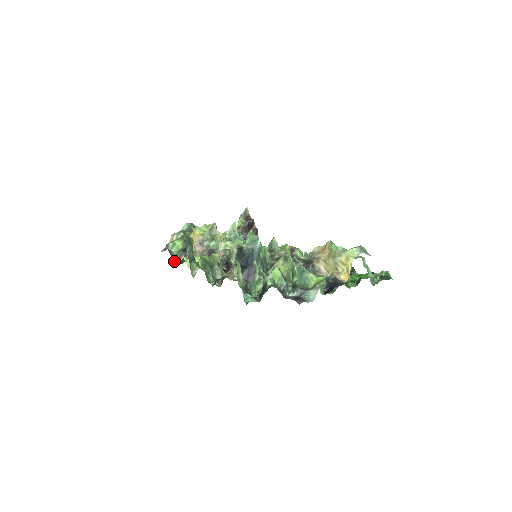
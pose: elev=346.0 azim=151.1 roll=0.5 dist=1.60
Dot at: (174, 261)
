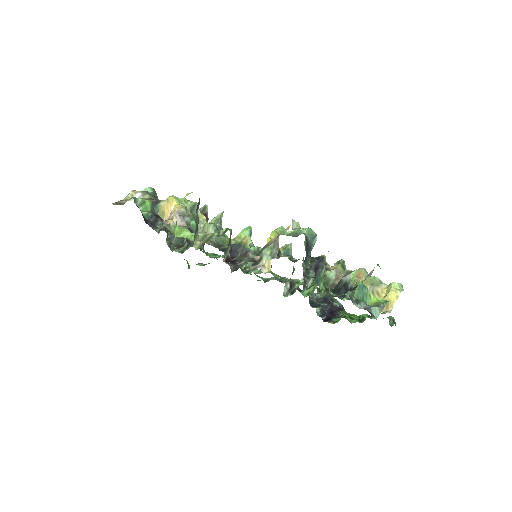
Dot at: (145, 221)
